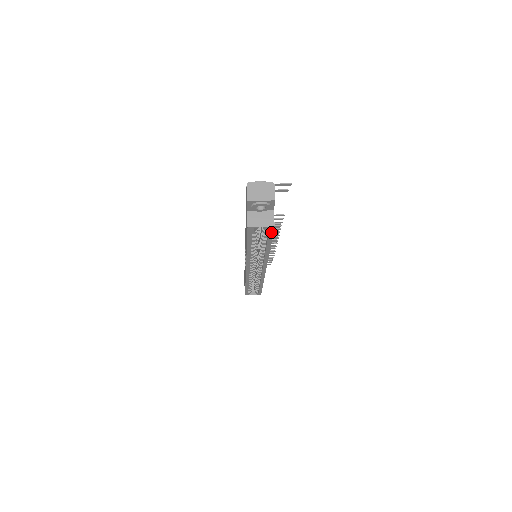
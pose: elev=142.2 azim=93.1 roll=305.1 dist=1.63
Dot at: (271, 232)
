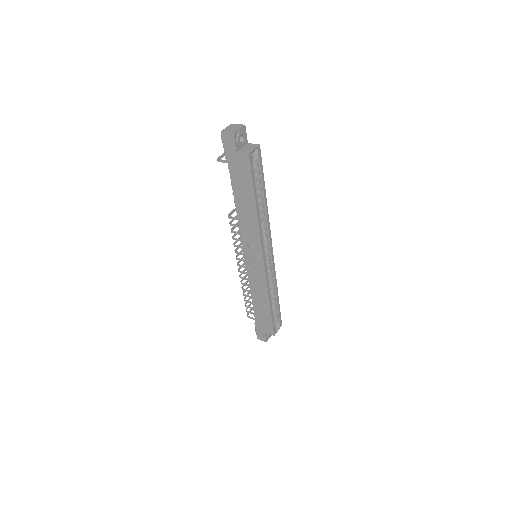
Dot at: (260, 158)
